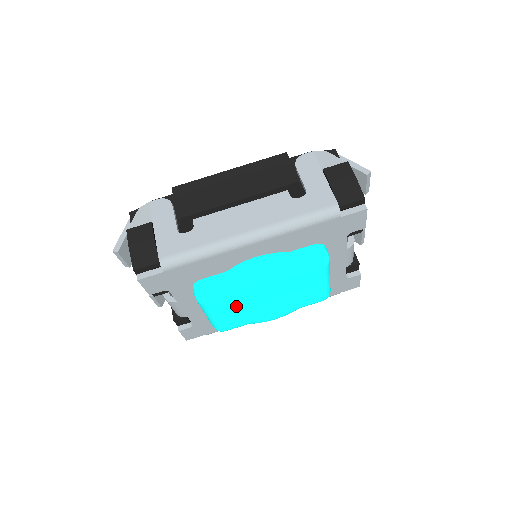
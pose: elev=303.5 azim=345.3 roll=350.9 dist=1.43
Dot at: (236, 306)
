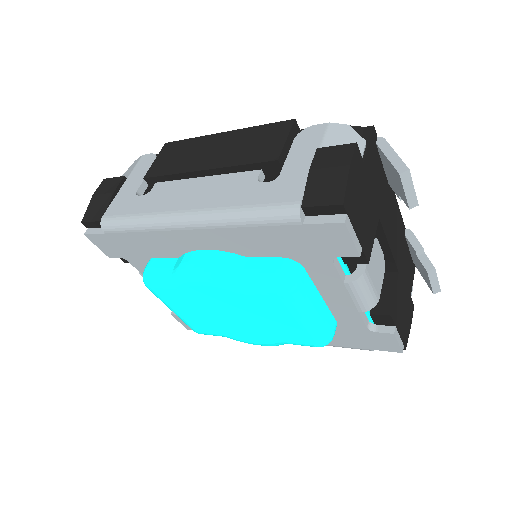
Dot at: (189, 305)
